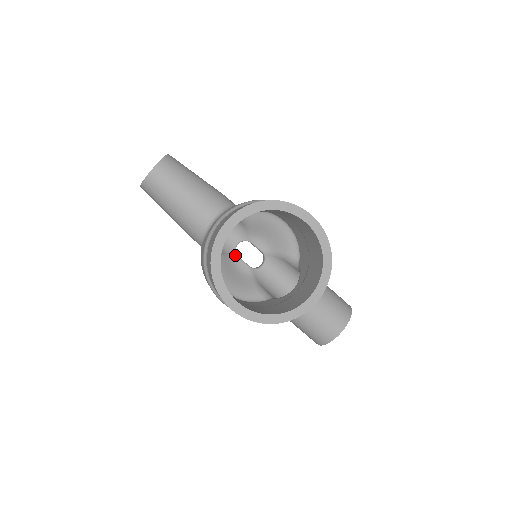
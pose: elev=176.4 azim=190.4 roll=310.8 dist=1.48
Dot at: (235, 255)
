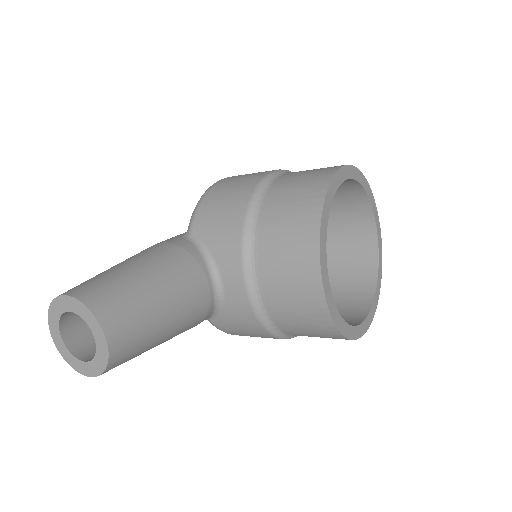
Dot at: occluded
